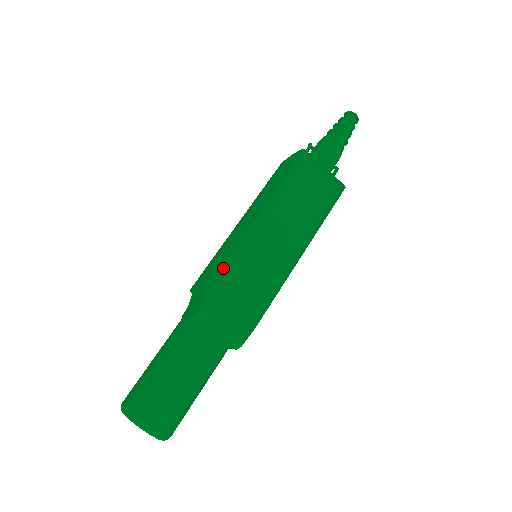
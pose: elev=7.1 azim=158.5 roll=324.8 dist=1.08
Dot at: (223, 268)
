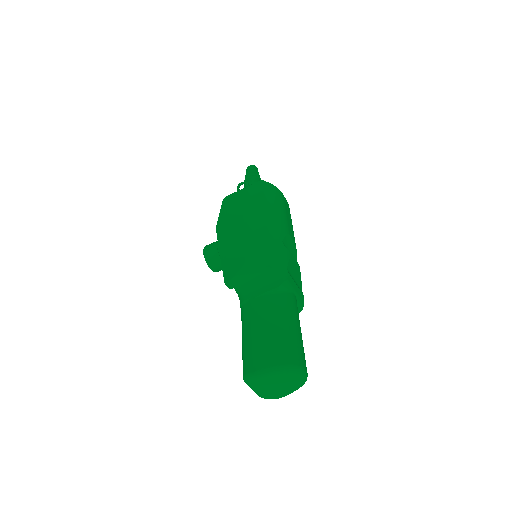
Dot at: (276, 252)
